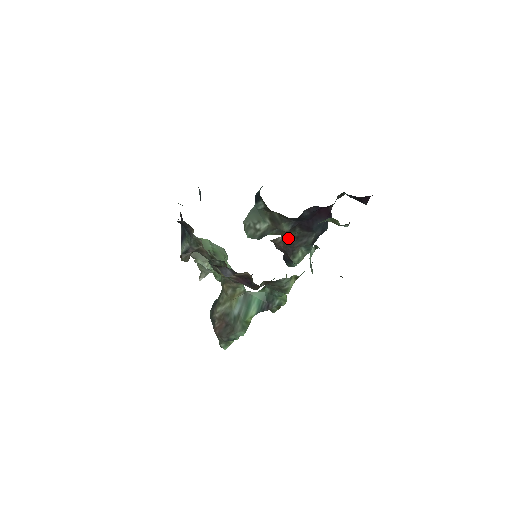
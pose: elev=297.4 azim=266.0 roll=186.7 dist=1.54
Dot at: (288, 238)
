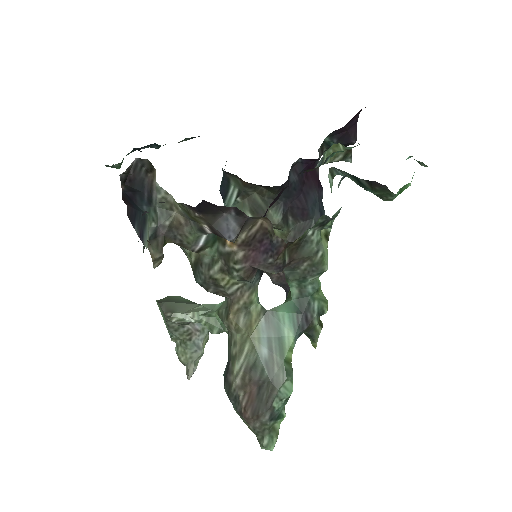
Dot at: occluded
